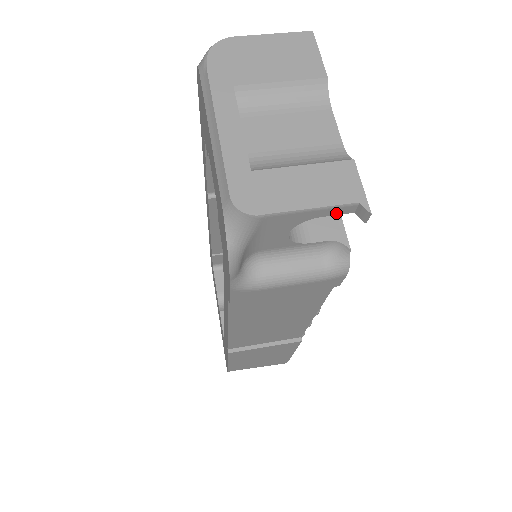
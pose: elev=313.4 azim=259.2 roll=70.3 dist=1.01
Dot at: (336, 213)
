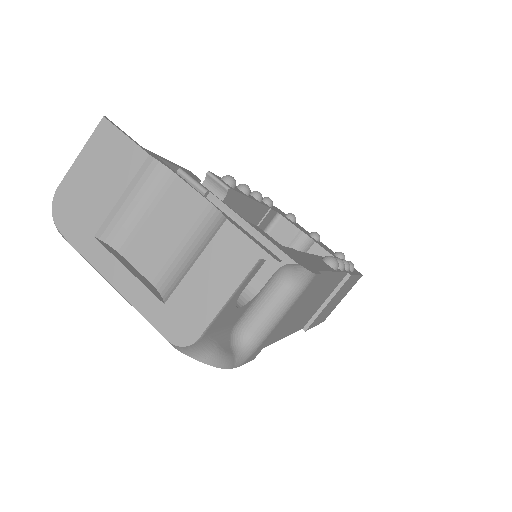
Dot at: (253, 275)
